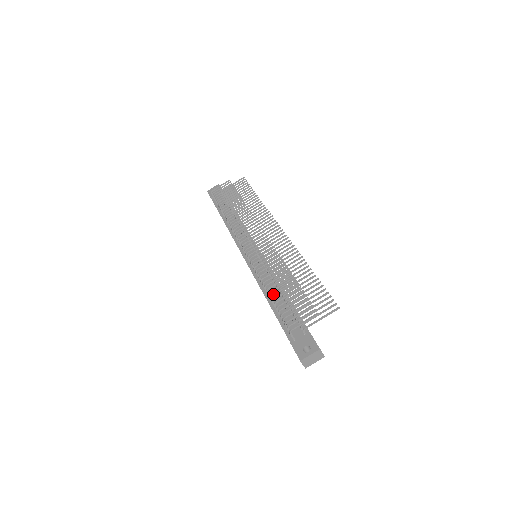
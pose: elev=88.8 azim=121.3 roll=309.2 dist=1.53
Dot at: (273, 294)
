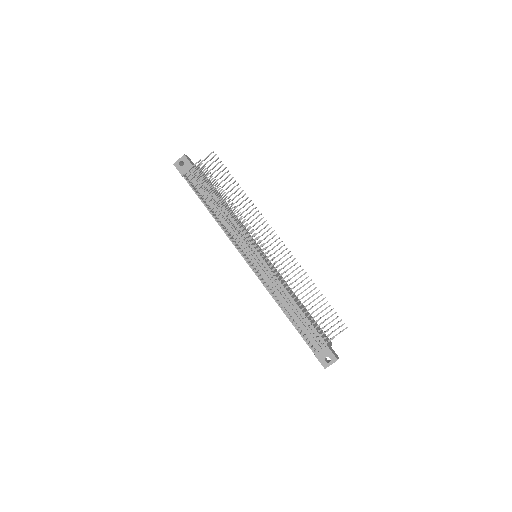
Dot at: occluded
